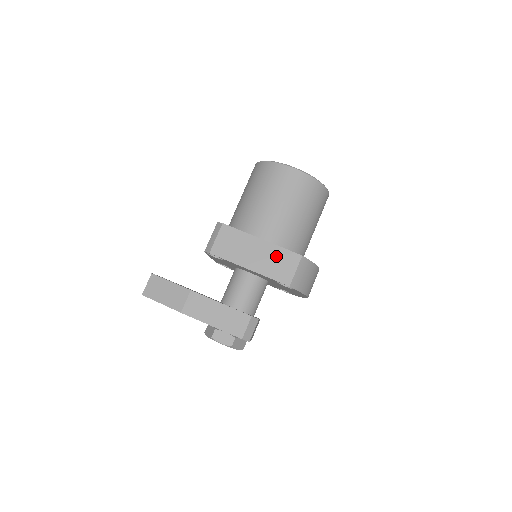
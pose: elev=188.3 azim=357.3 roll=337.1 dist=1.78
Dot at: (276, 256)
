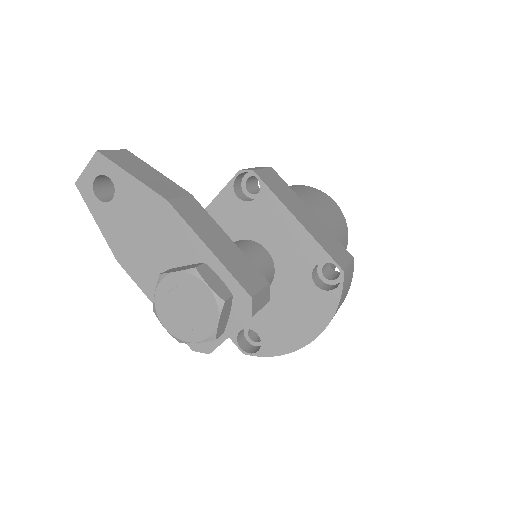
Dot at: (327, 235)
